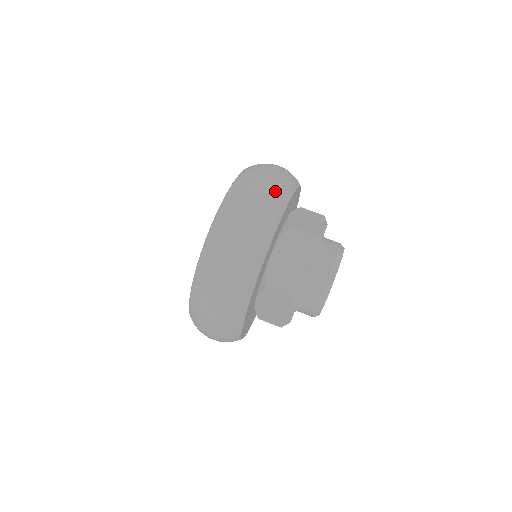
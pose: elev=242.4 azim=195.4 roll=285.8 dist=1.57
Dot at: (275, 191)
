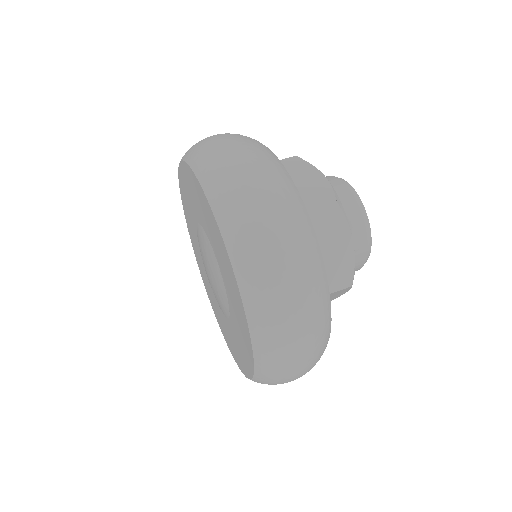
Dot at: (280, 190)
